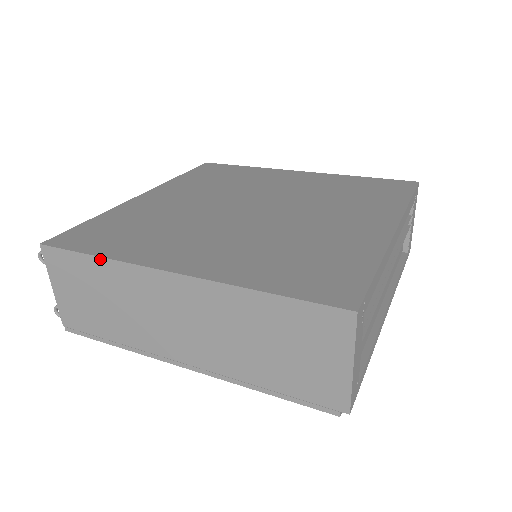
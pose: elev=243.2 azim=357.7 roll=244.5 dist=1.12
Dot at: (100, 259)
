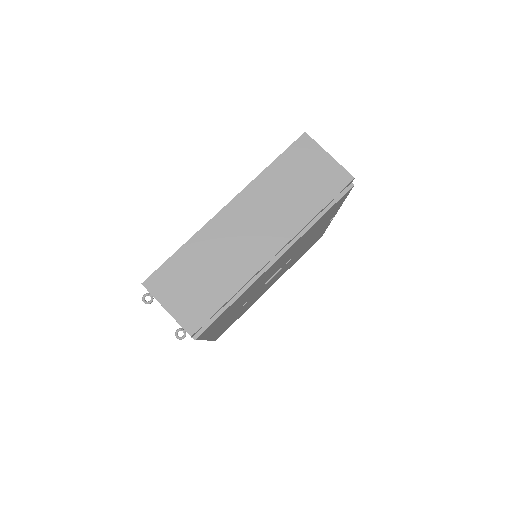
Dot at: (185, 245)
